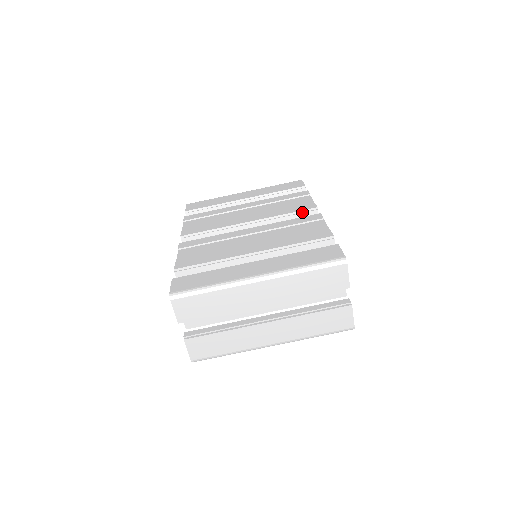
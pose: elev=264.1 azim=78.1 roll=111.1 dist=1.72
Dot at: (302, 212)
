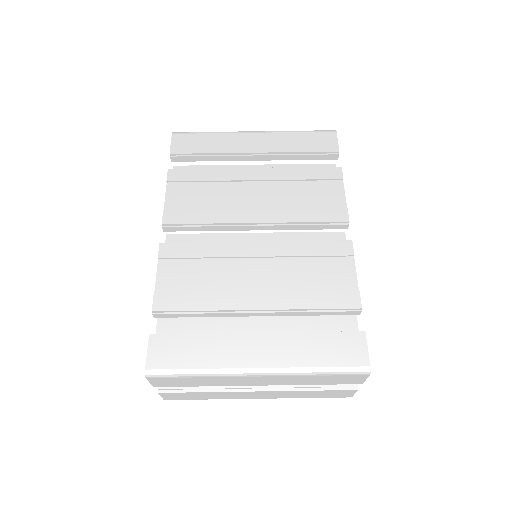
Dot at: (328, 223)
